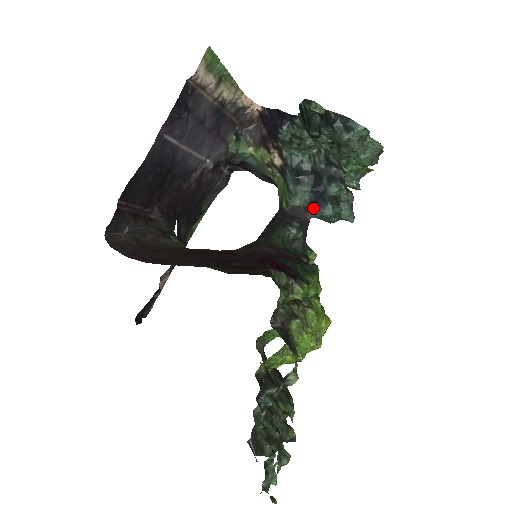
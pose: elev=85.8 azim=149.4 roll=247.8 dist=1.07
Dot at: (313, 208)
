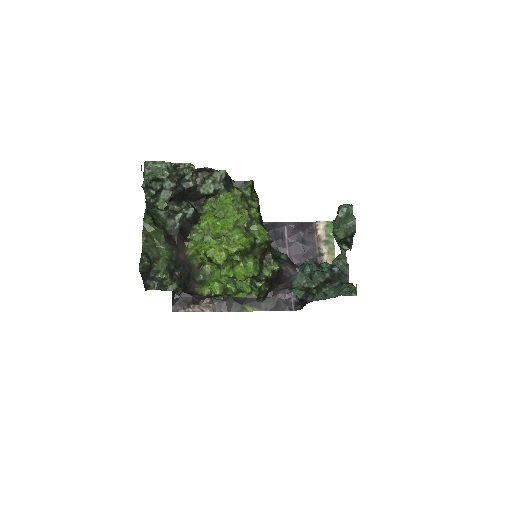
Dot at: occluded
